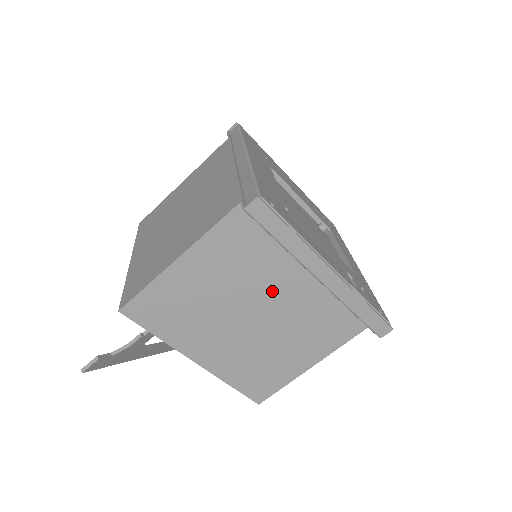
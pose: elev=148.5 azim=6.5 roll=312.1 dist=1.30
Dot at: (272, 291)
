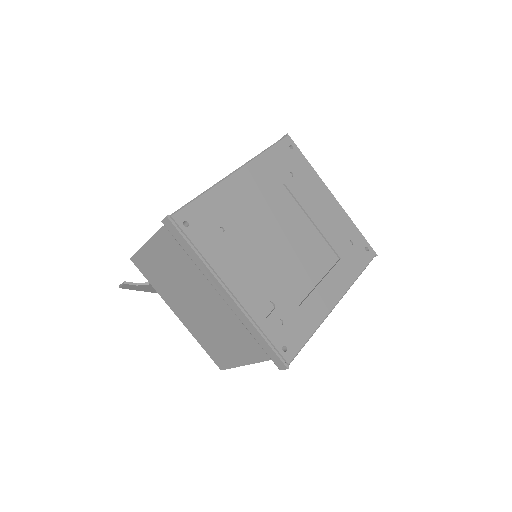
Dot at: (209, 289)
